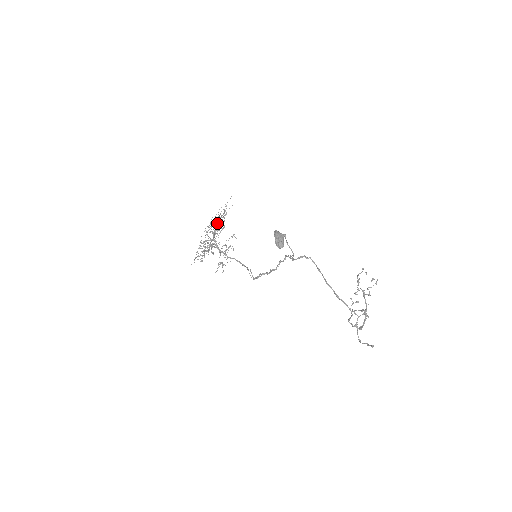
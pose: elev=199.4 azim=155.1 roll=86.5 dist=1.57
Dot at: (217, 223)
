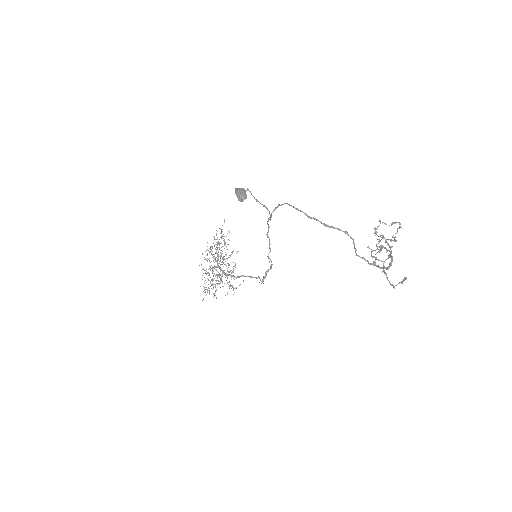
Dot at: (214, 246)
